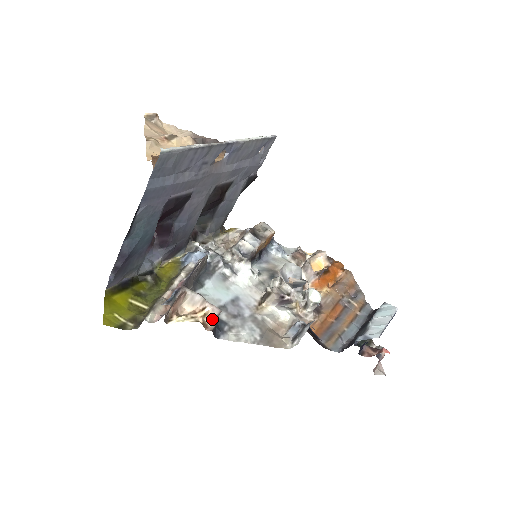
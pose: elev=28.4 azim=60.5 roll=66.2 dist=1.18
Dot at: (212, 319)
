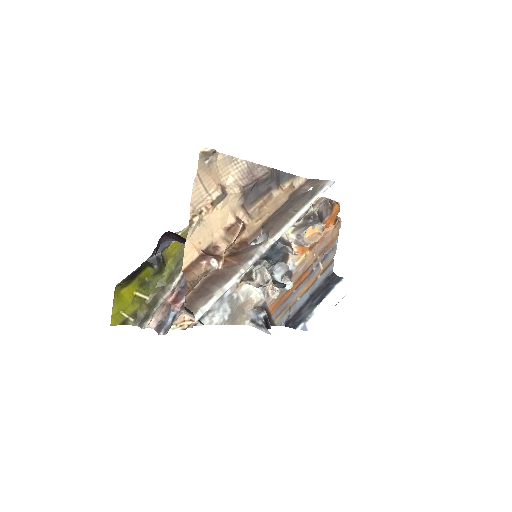
Dot at: occluded
